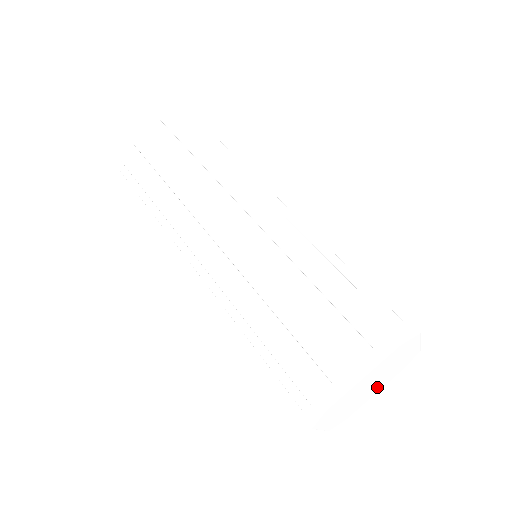
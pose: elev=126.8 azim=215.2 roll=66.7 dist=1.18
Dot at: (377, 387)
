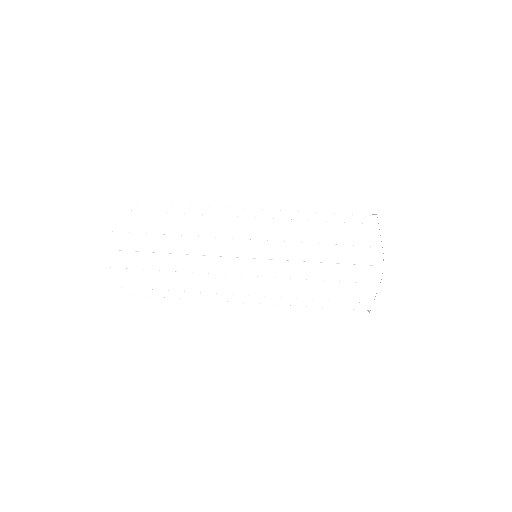
Dot at: occluded
